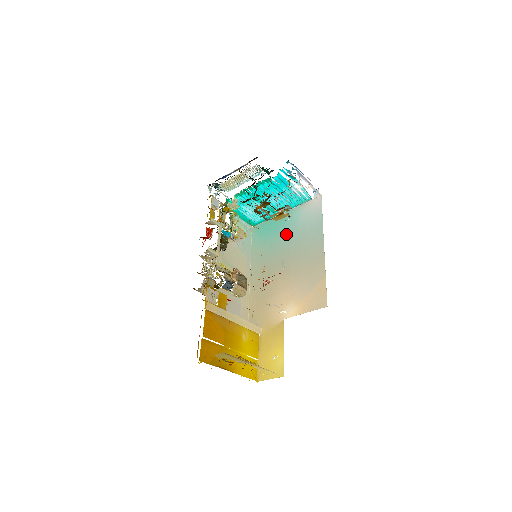
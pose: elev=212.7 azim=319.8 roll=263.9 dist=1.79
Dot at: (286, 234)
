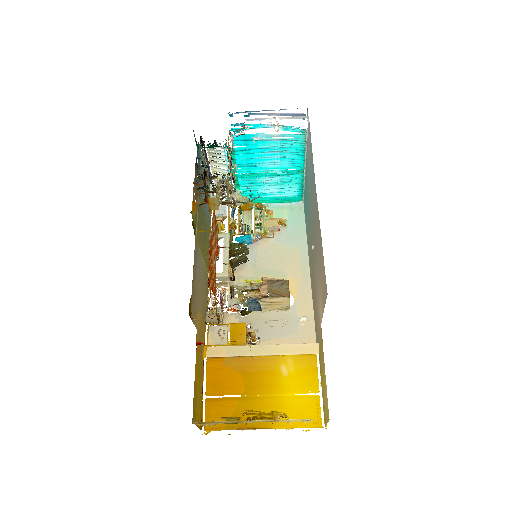
Dot at: occluded
